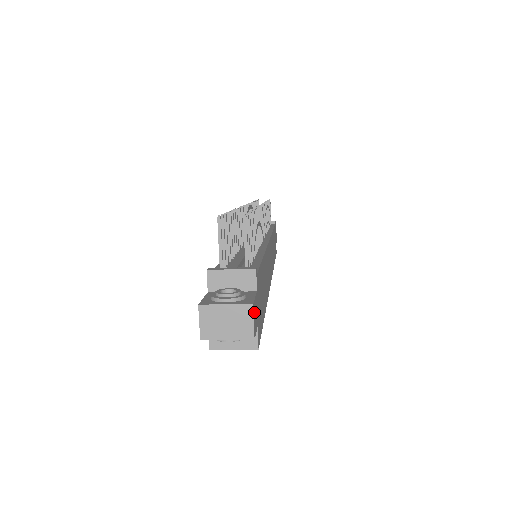
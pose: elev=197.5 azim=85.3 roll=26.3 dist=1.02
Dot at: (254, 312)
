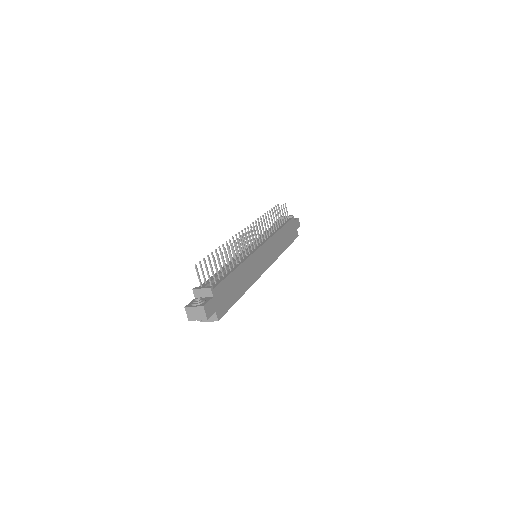
Dot at: (207, 308)
